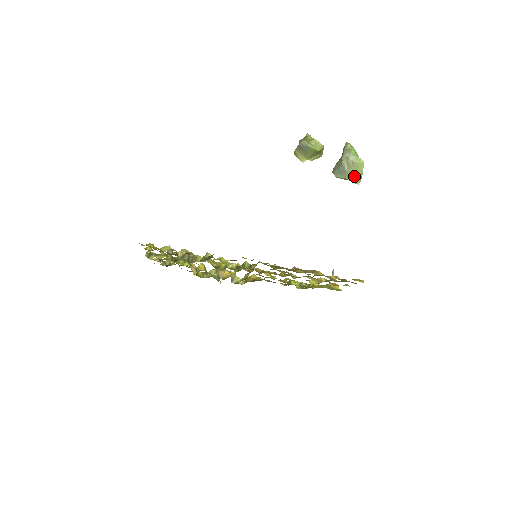
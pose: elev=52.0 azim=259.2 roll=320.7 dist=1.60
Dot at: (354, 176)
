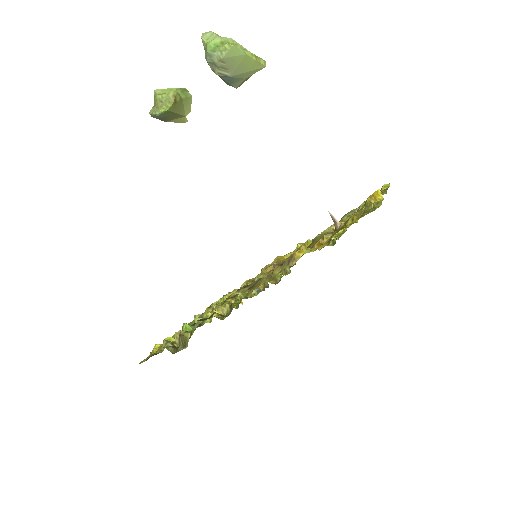
Dot at: (247, 68)
